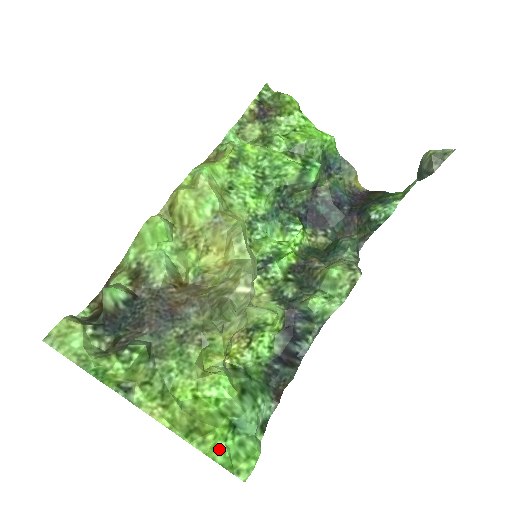
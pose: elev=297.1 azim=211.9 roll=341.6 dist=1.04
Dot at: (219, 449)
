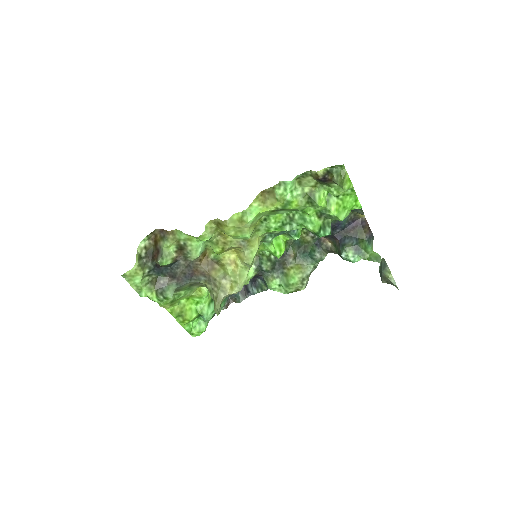
Dot at: (189, 324)
